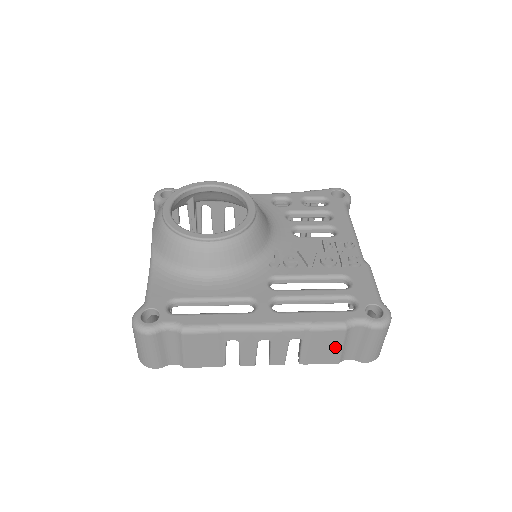
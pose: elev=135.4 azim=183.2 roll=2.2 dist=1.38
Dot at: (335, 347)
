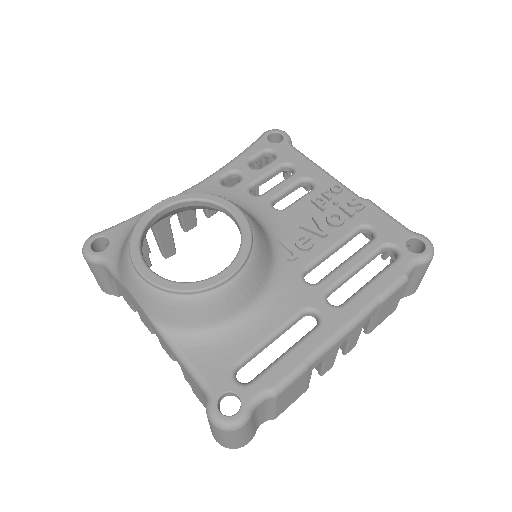
Dot at: (397, 300)
